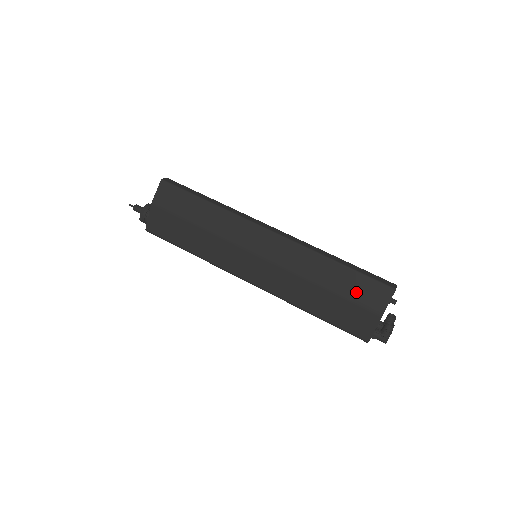
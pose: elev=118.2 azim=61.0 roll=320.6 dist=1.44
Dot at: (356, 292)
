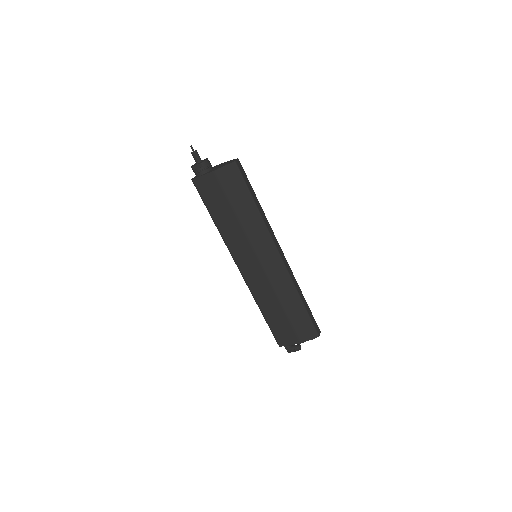
Dot at: (298, 324)
